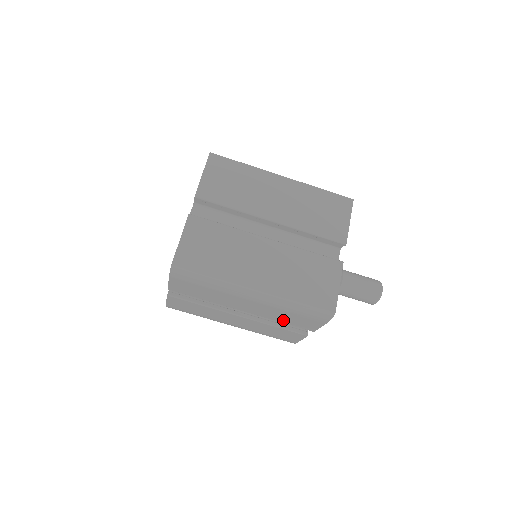
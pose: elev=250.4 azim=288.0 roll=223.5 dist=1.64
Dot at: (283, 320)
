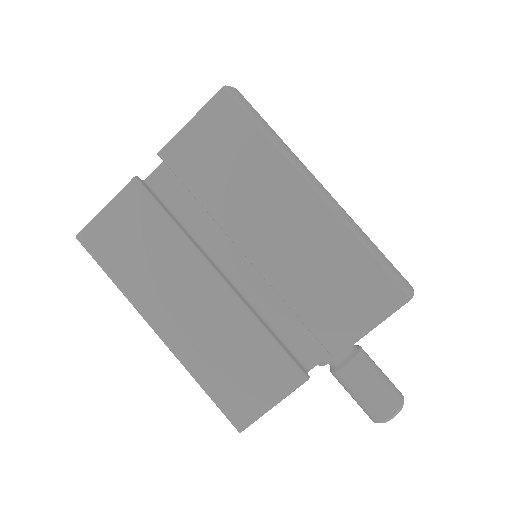
Dot at: occluded
